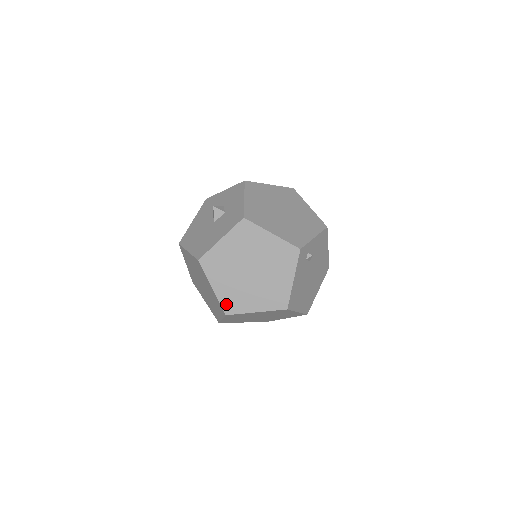
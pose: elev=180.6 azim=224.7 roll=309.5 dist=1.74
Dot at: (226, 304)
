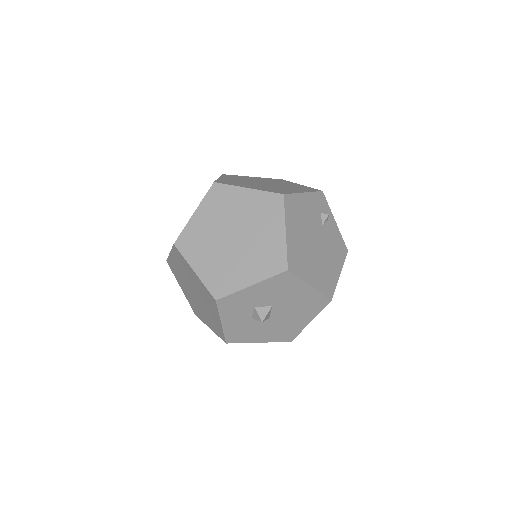
Dot at: (222, 181)
